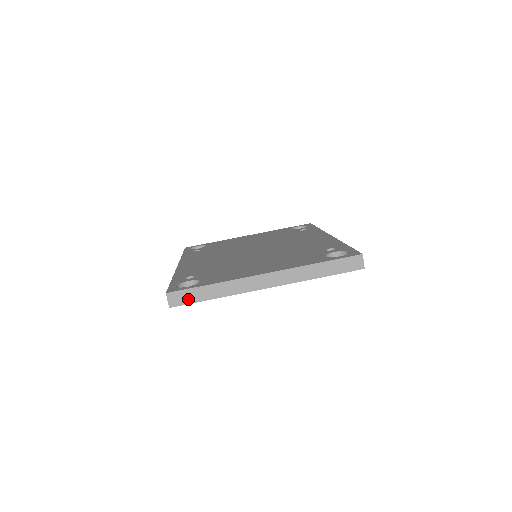
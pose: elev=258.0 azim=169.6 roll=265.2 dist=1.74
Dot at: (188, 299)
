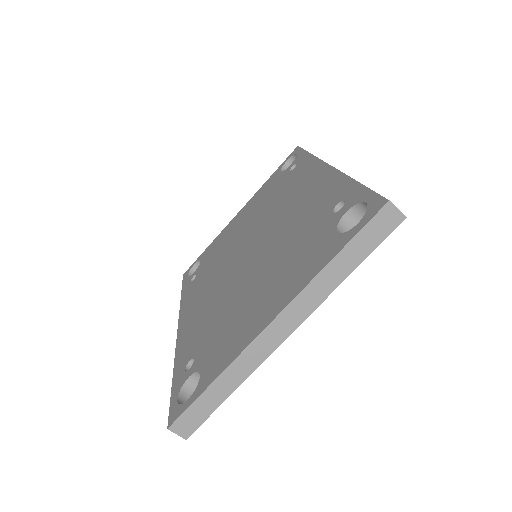
Dot at: (199, 416)
